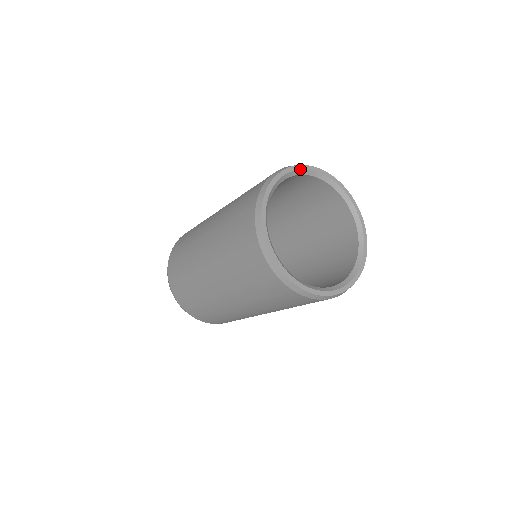
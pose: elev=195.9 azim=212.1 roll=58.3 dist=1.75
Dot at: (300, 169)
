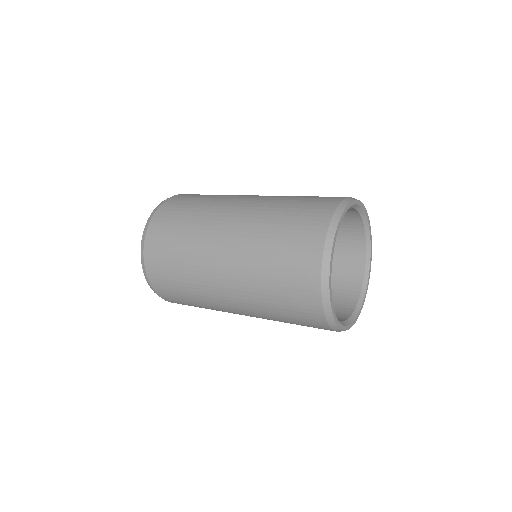
Dot at: (365, 212)
